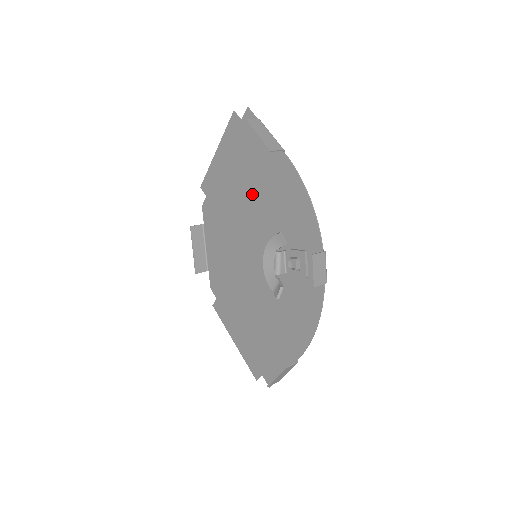
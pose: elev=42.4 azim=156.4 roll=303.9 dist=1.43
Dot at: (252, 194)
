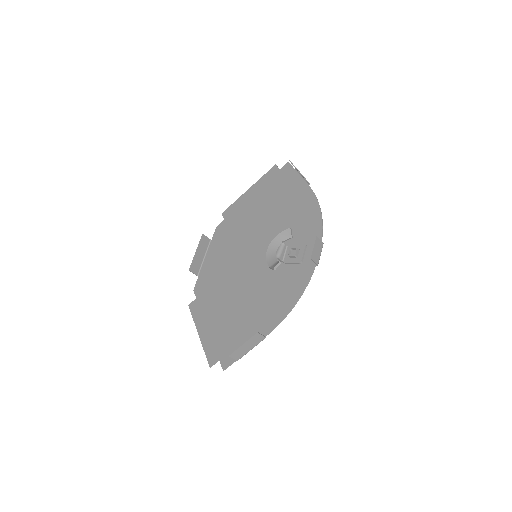
Dot at: (270, 213)
